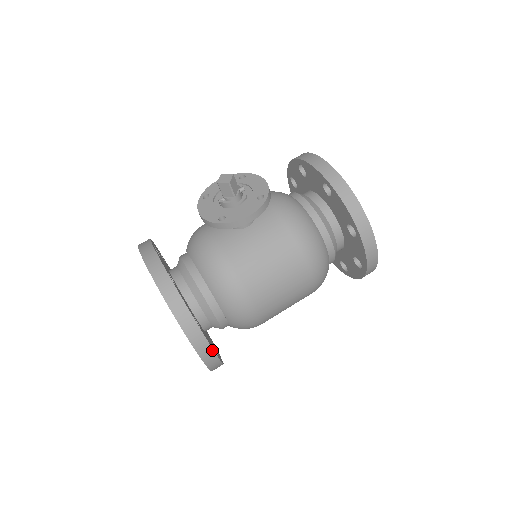
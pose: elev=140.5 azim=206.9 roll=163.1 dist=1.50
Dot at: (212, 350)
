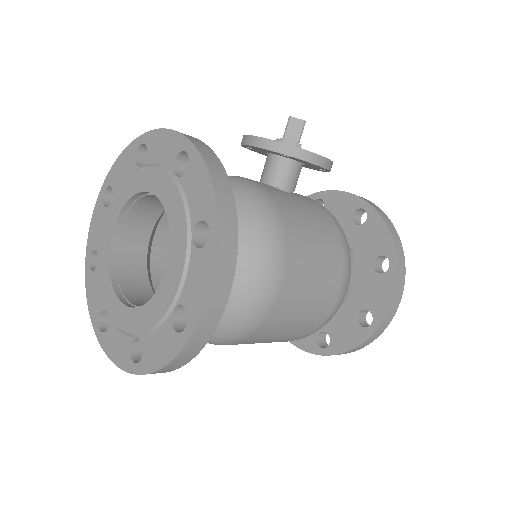
Dot at: (230, 286)
